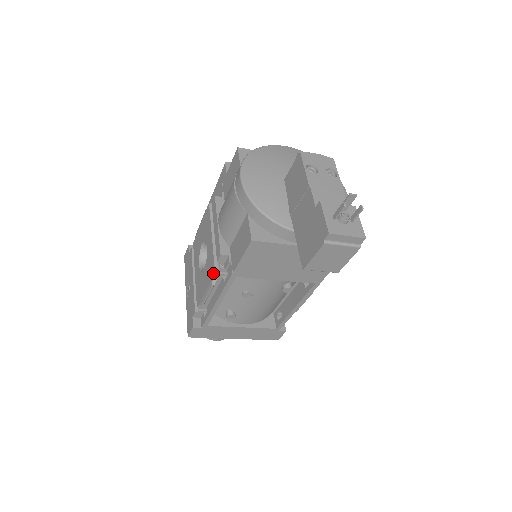
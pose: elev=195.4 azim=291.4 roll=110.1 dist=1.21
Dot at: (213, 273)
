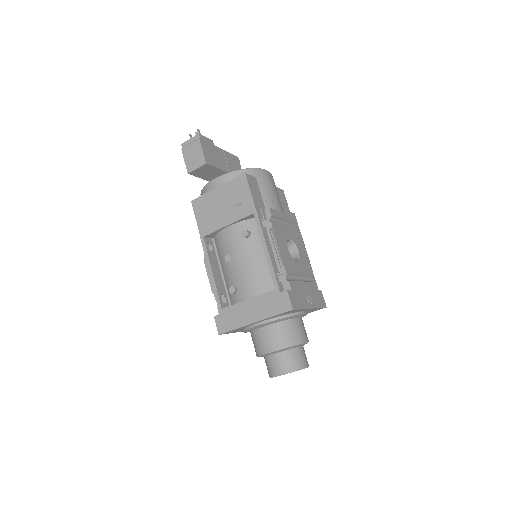
Dot at: occluded
